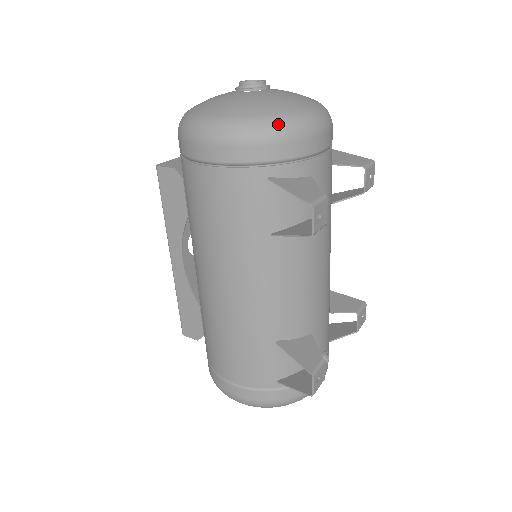
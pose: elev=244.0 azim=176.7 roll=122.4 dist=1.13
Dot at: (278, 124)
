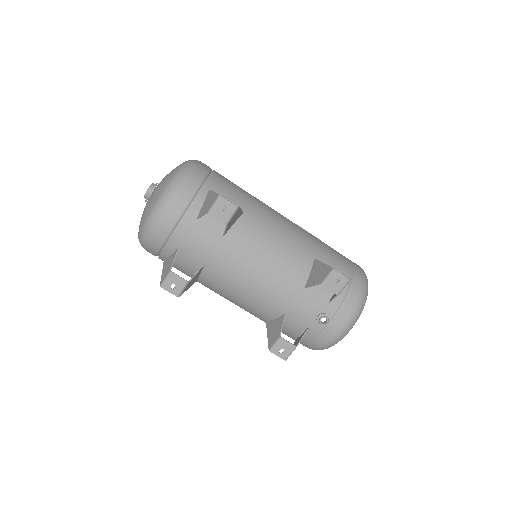
Dot at: (141, 237)
